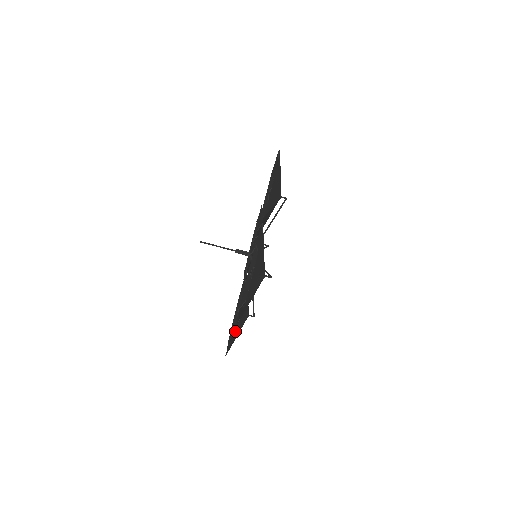
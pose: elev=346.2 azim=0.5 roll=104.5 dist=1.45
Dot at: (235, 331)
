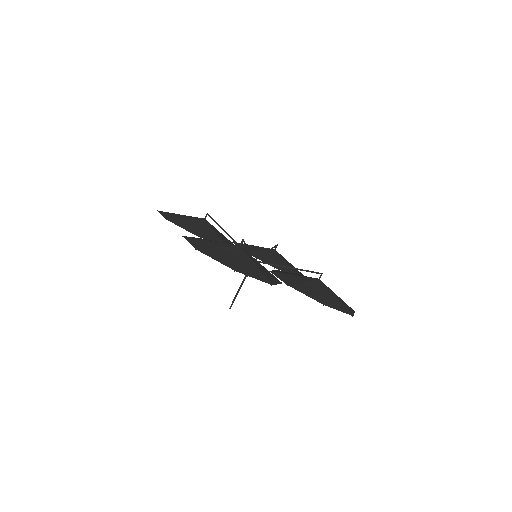
Dot at: occluded
